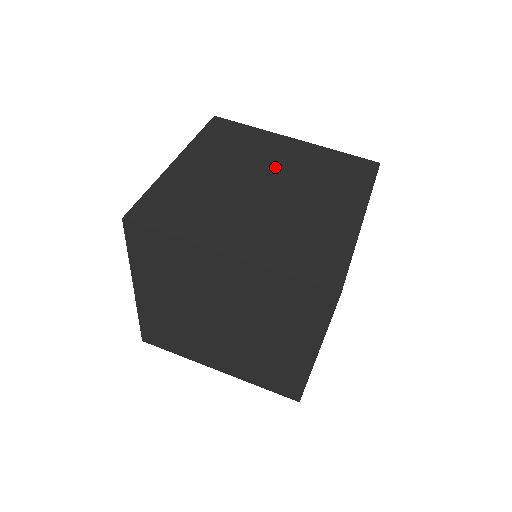
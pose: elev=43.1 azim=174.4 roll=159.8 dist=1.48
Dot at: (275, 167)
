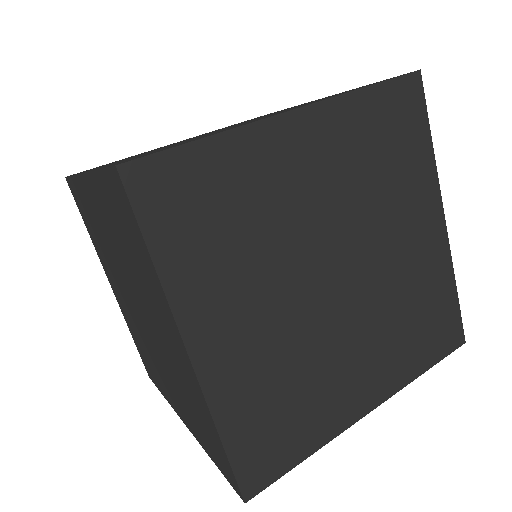
Dot at: (380, 250)
